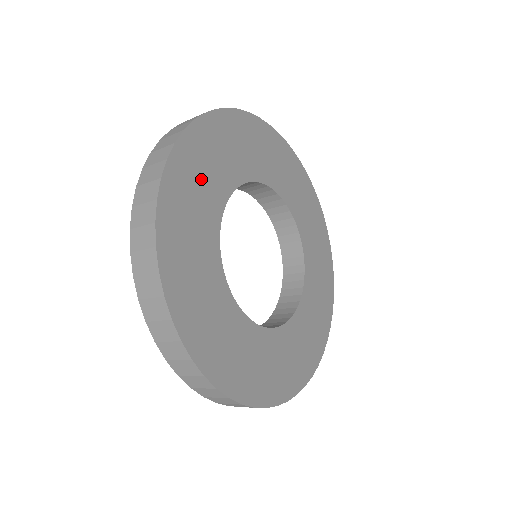
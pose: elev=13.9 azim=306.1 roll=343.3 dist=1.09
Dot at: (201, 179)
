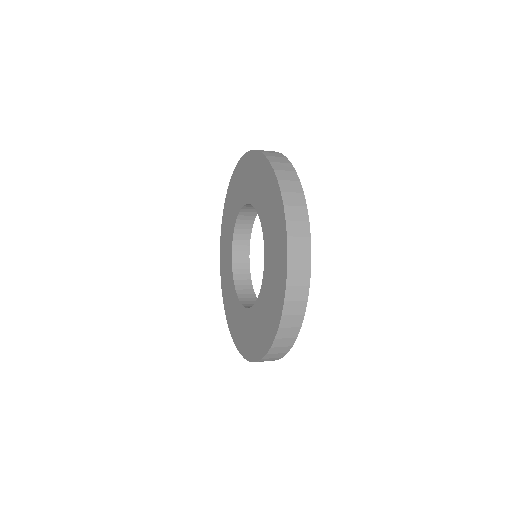
Dot at: occluded
